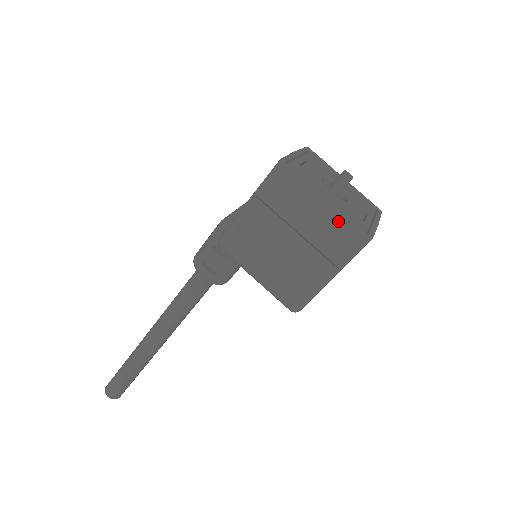
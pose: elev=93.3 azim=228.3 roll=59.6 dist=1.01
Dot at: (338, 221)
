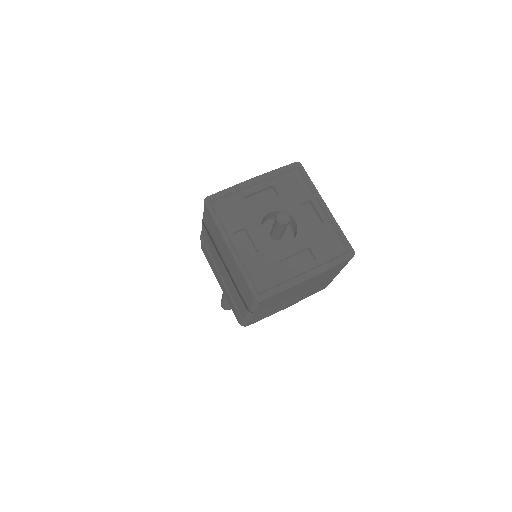
Dot at: (238, 272)
